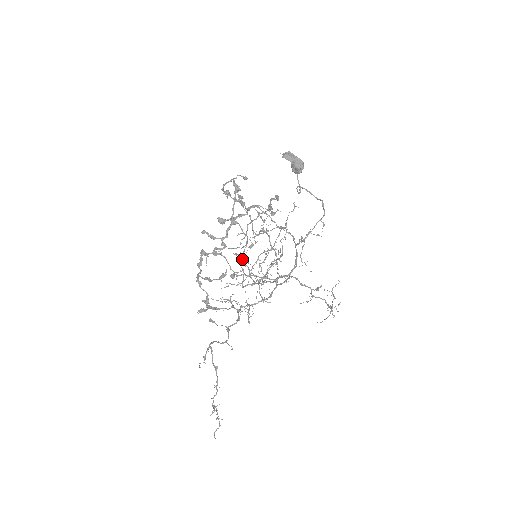
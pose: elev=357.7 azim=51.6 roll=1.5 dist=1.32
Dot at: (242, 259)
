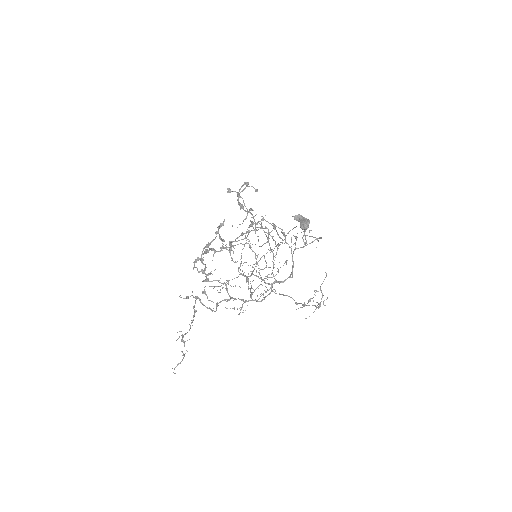
Dot at: (246, 281)
